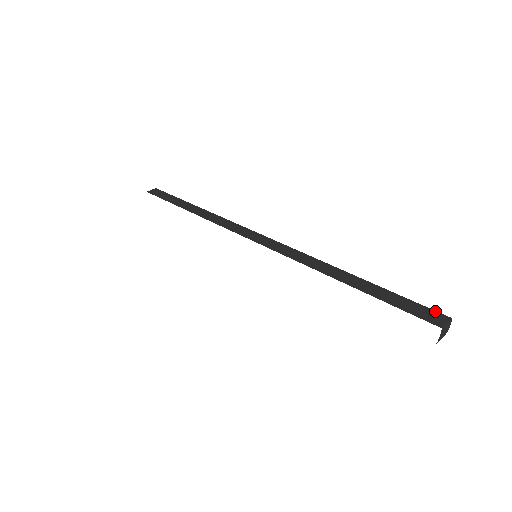
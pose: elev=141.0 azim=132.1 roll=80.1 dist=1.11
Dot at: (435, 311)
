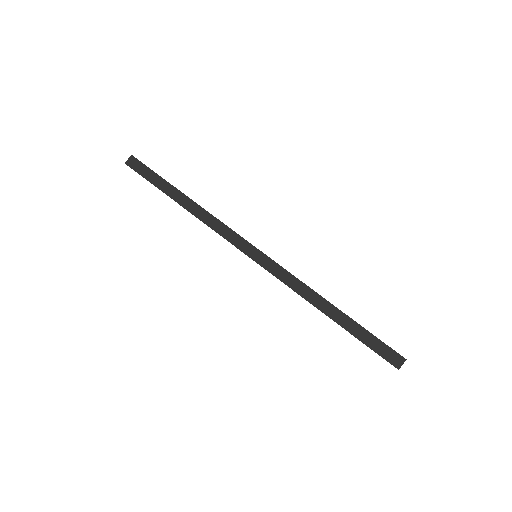
Dot at: (396, 353)
